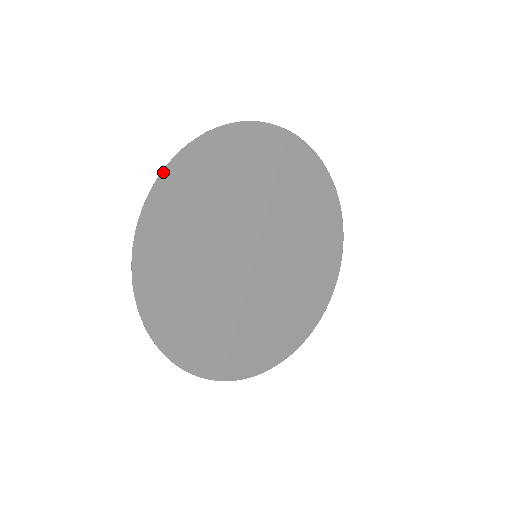
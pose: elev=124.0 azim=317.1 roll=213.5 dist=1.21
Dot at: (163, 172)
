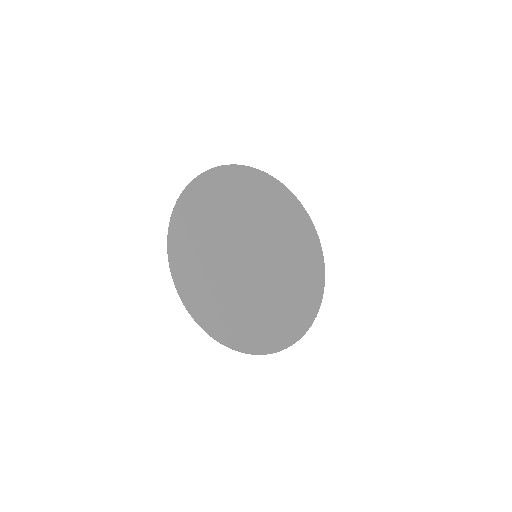
Dot at: (195, 179)
